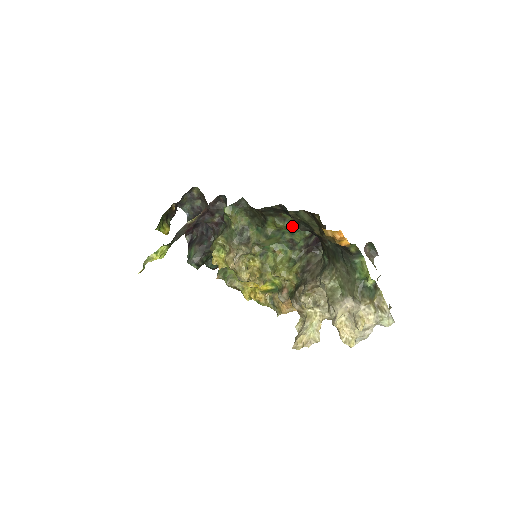
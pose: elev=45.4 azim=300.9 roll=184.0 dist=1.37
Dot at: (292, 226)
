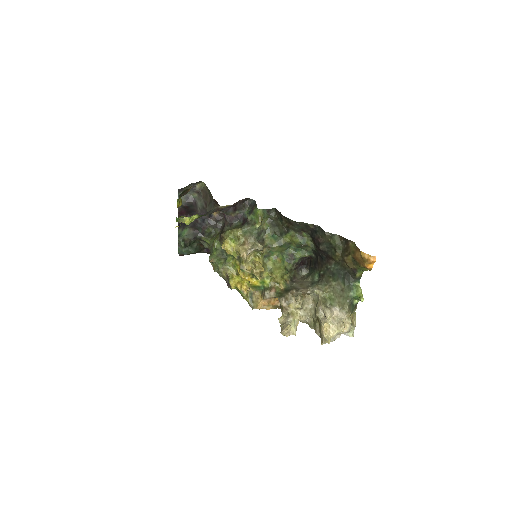
Dot at: (305, 244)
